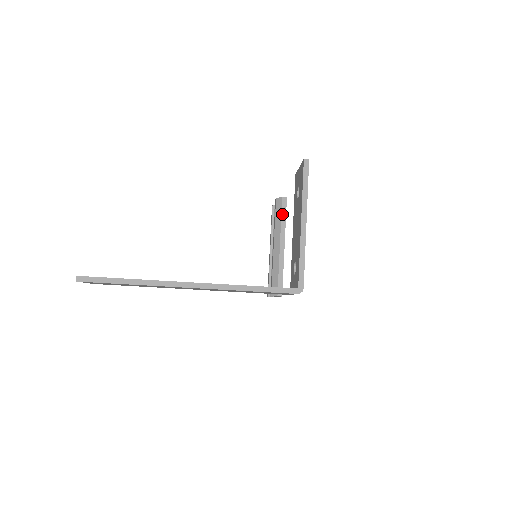
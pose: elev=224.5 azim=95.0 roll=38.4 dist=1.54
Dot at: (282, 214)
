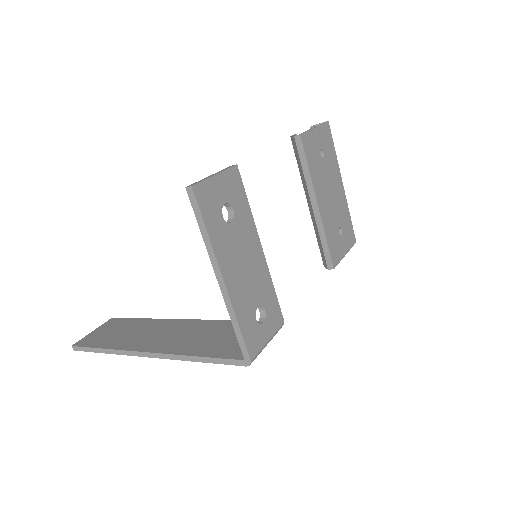
Dot at: (301, 161)
